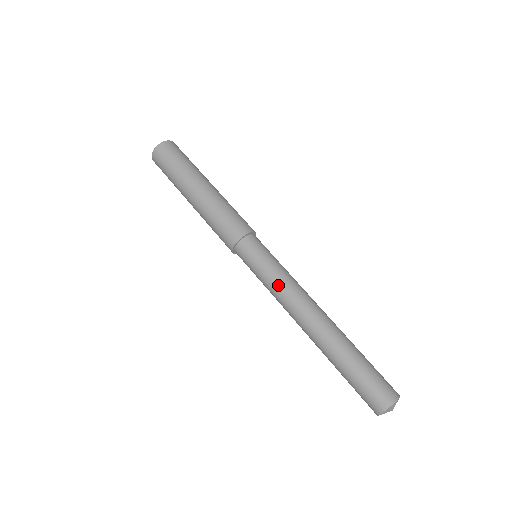
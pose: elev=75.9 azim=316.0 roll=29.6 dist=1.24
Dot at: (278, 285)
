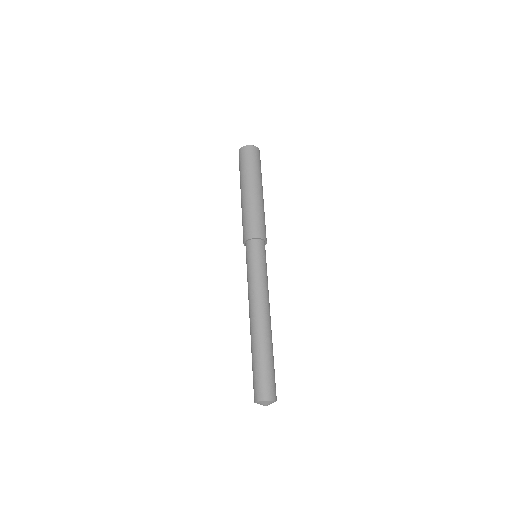
Dot at: (252, 283)
